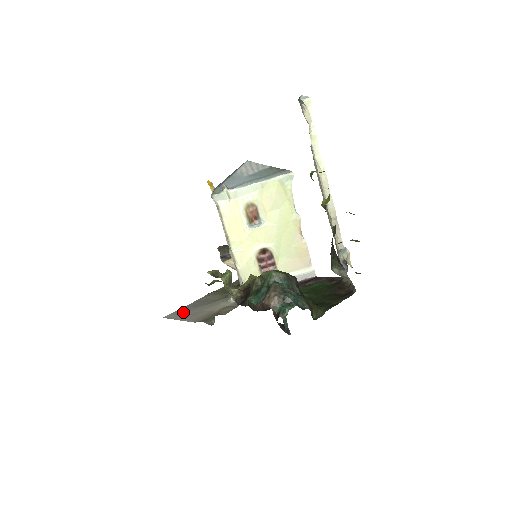
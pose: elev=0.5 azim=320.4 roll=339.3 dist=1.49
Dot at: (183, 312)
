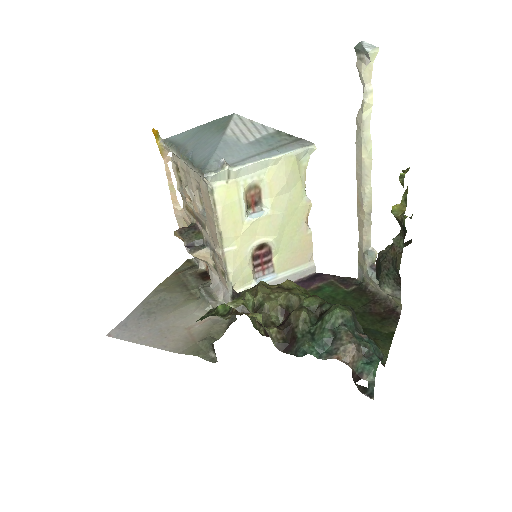
Dot at: (138, 326)
